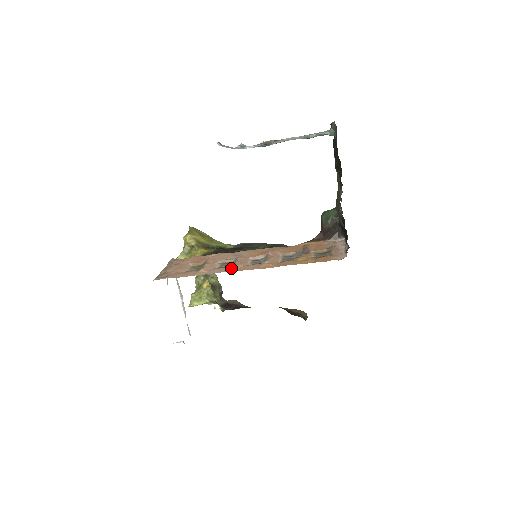
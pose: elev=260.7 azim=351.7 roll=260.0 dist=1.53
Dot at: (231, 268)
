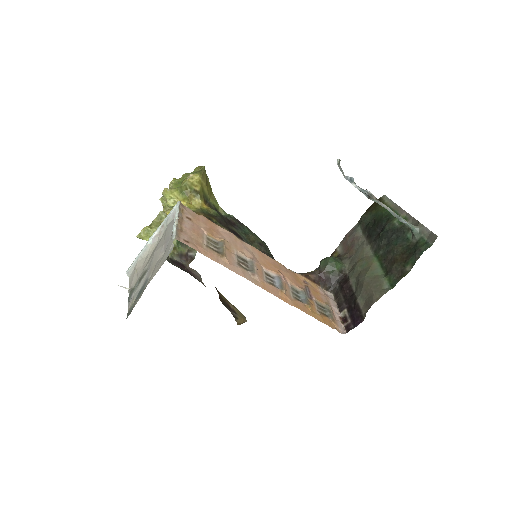
Dot at: (254, 277)
